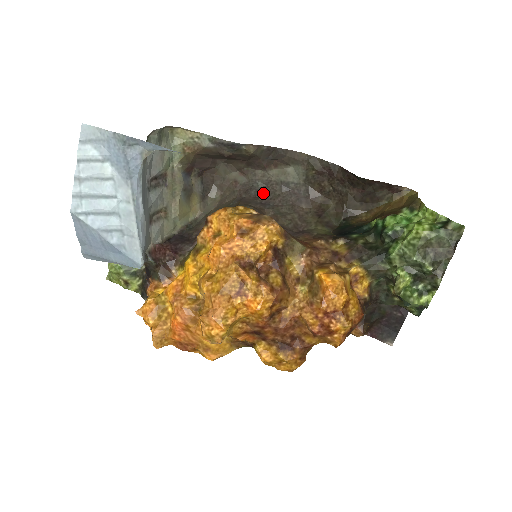
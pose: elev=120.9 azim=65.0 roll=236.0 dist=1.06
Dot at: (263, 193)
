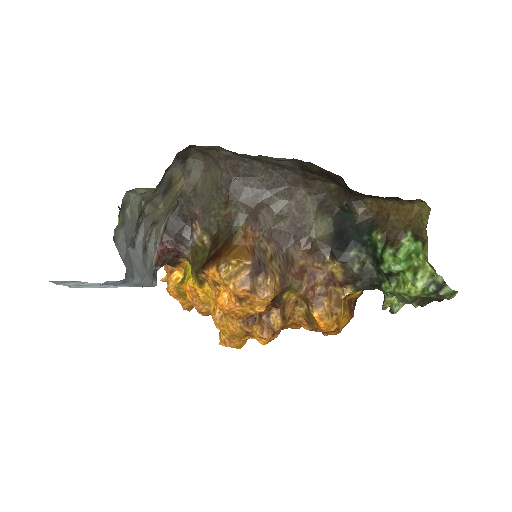
Dot at: (253, 172)
